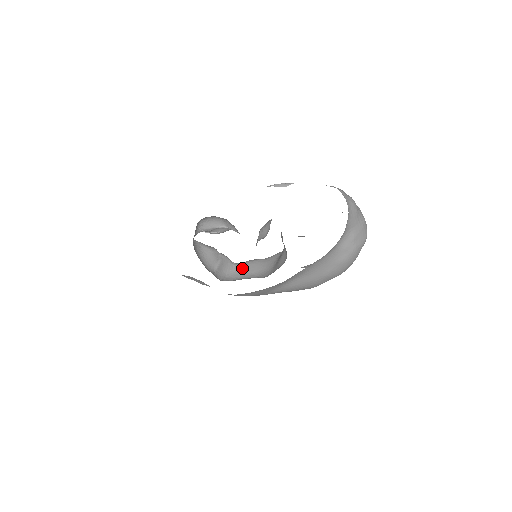
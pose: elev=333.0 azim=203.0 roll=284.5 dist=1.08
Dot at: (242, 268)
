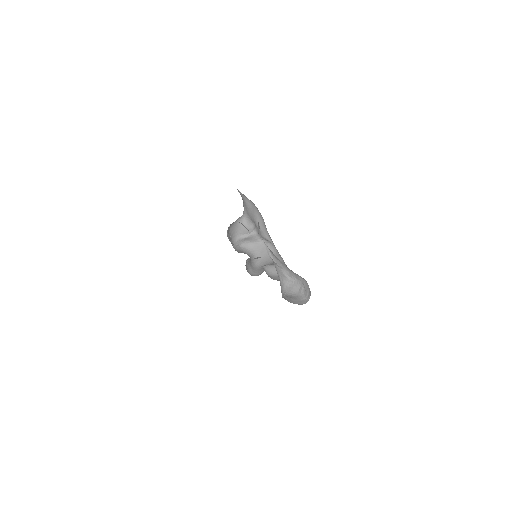
Dot at: (261, 246)
